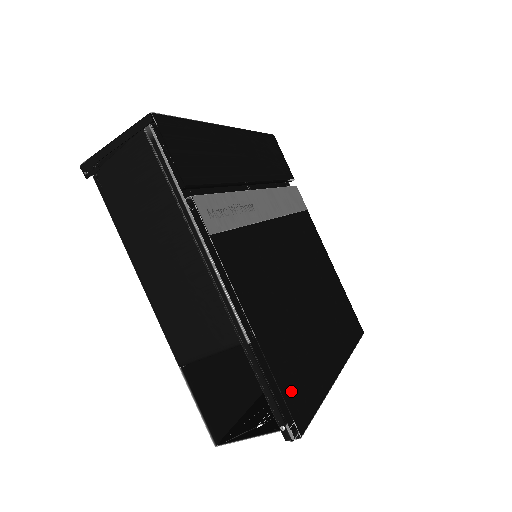
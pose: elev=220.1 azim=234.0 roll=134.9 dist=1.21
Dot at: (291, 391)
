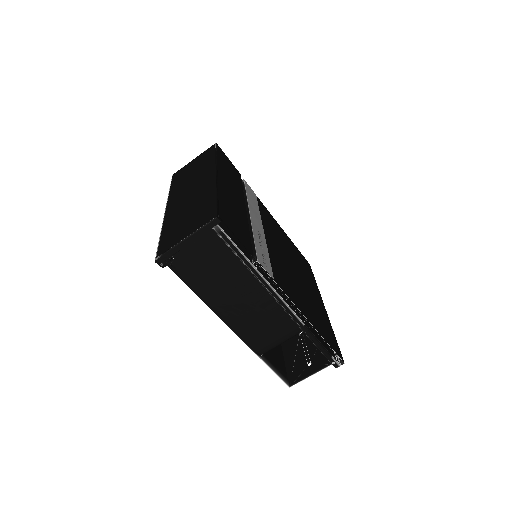
Dot at: (330, 342)
